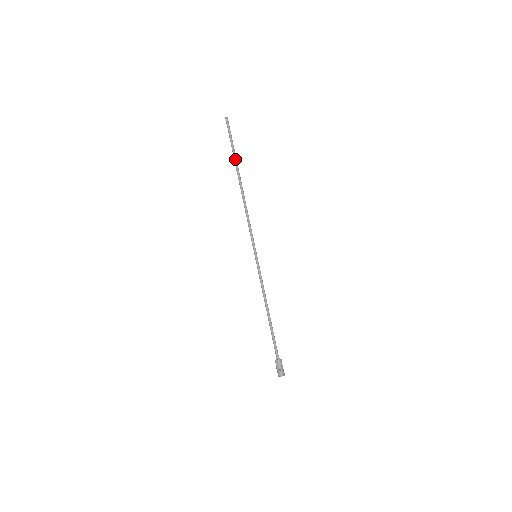
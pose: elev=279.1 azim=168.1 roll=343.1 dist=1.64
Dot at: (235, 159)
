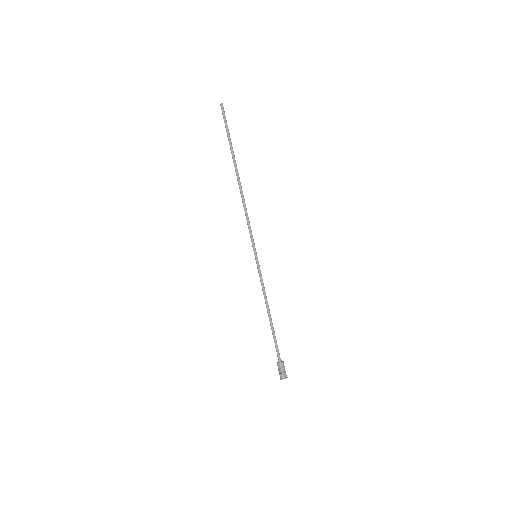
Dot at: (232, 151)
